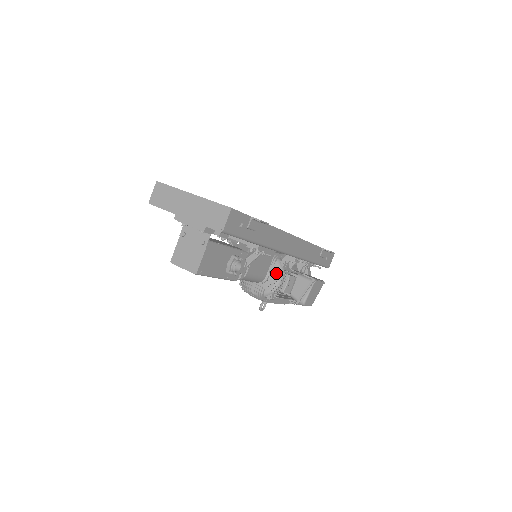
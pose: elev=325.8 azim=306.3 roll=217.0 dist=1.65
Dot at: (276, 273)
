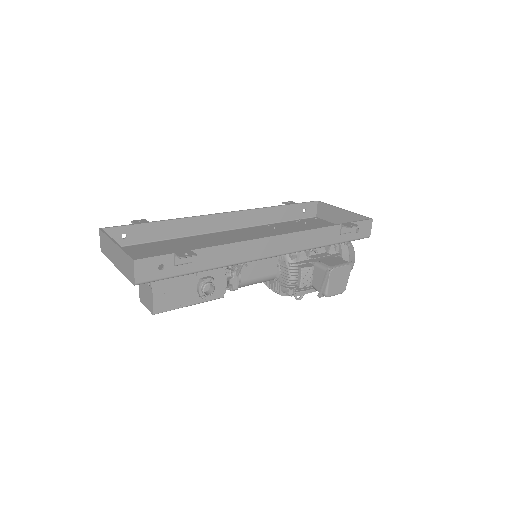
Dot at: (285, 268)
